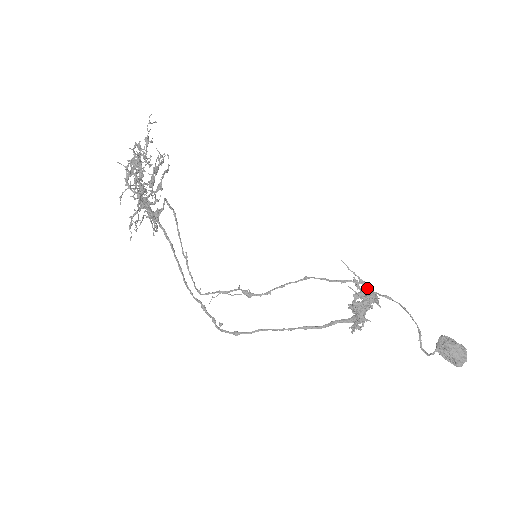
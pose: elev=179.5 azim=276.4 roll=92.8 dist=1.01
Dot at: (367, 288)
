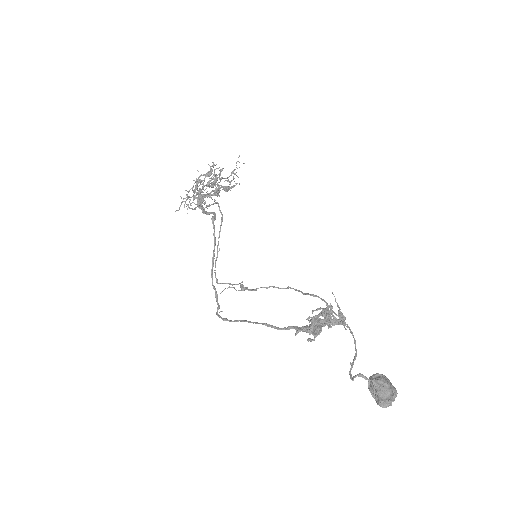
Dot at: occluded
